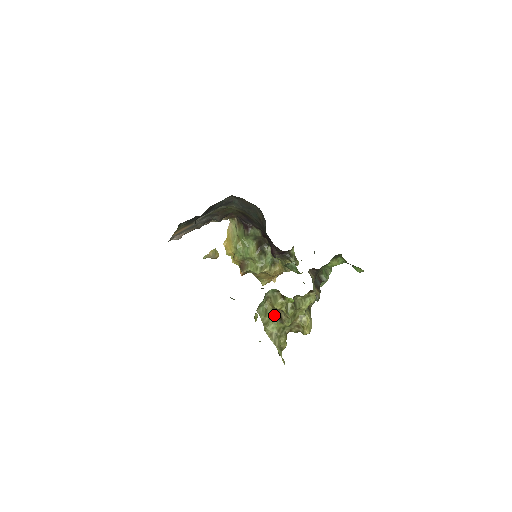
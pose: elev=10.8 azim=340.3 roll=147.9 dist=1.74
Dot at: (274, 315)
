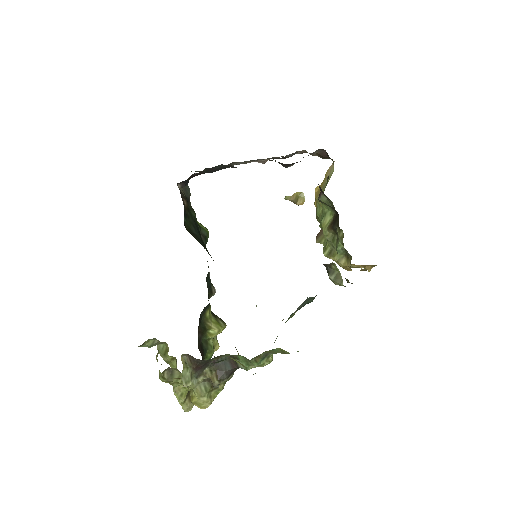
Dot at: occluded
